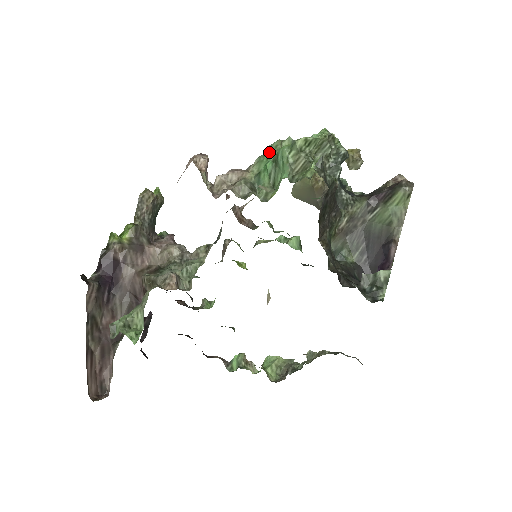
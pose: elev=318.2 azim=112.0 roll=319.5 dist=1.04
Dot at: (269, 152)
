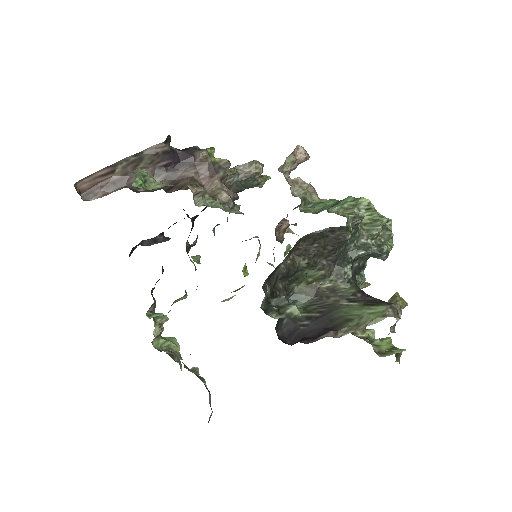
Dot at: occluded
